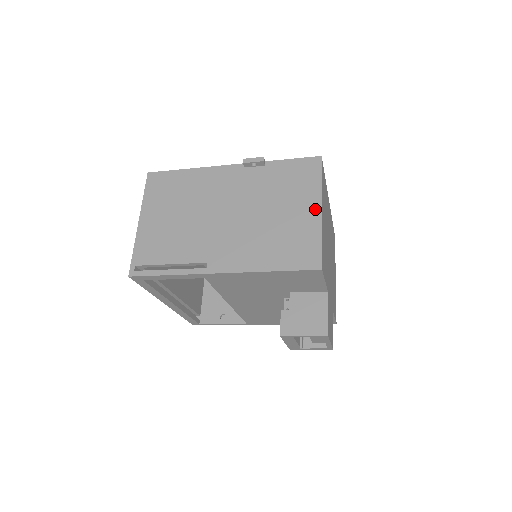
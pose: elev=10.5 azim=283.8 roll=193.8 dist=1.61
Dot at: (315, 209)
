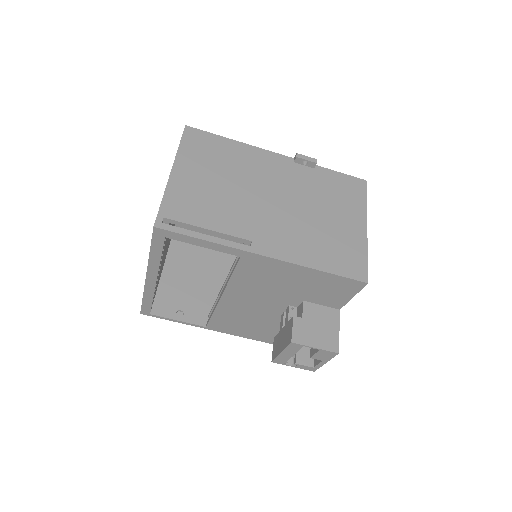
Dot at: (361, 225)
